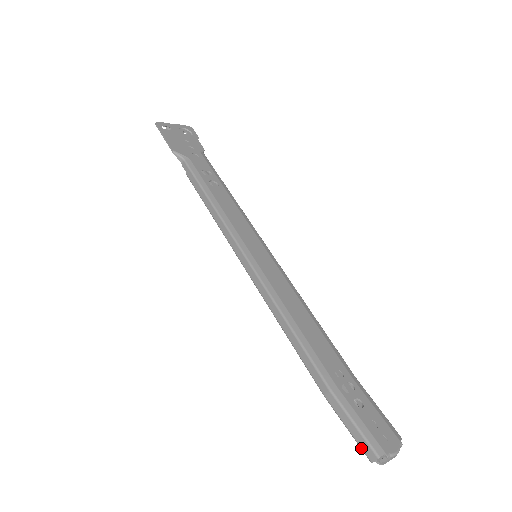
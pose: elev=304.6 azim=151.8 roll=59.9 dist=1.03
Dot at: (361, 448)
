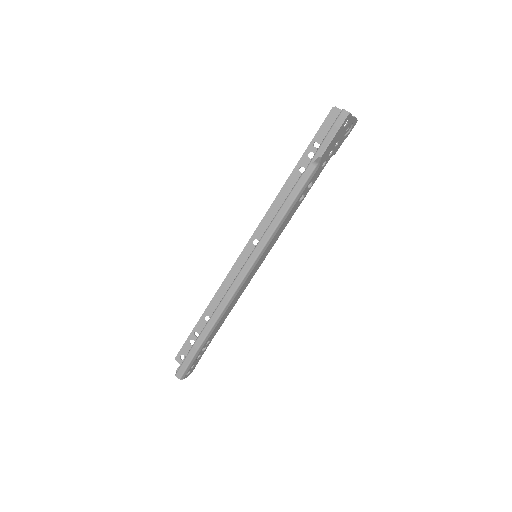
Dot at: (179, 370)
